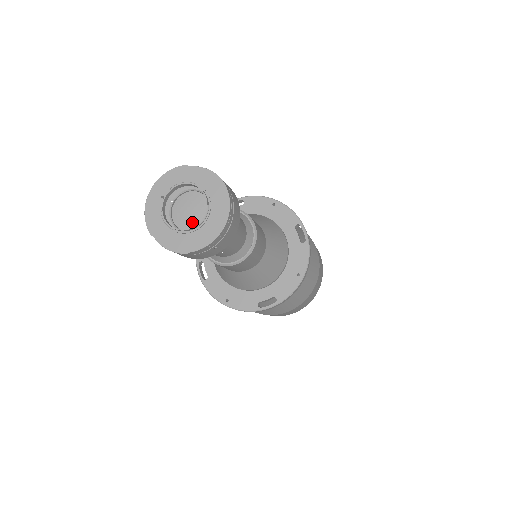
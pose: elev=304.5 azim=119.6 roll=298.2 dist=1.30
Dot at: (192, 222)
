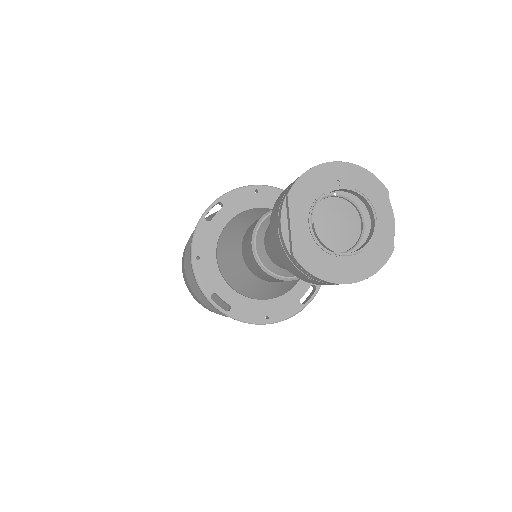
Dot at: (325, 234)
